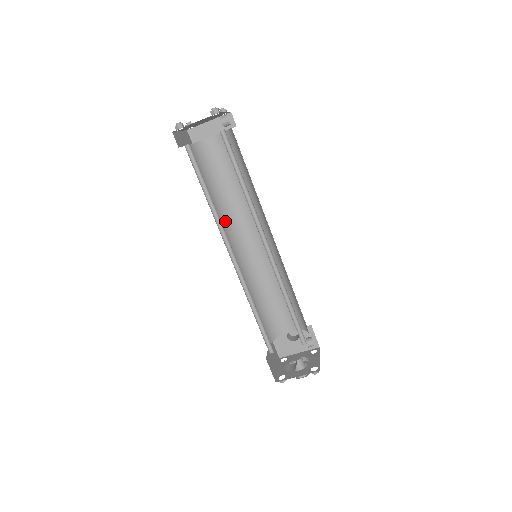
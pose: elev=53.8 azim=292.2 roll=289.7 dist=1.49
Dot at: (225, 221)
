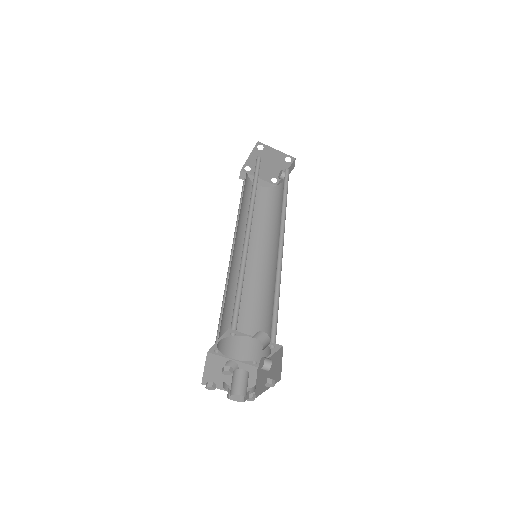
Dot at: (238, 225)
